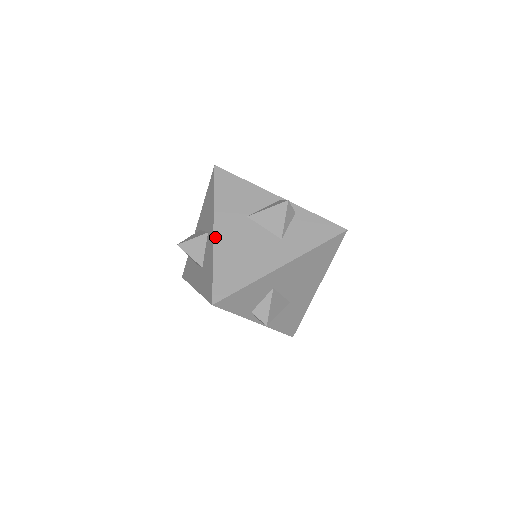
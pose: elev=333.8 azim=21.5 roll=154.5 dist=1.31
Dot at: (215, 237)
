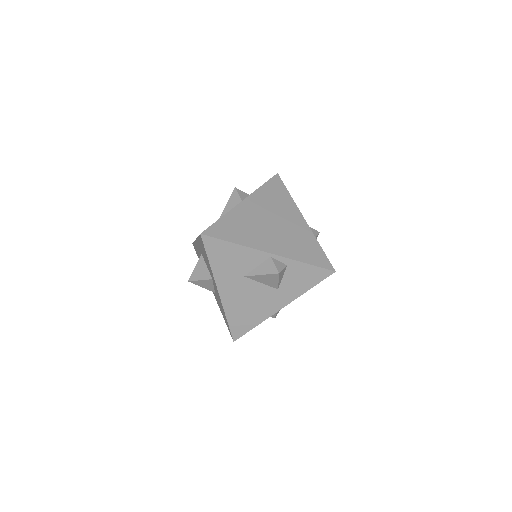
Dot at: (221, 297)
